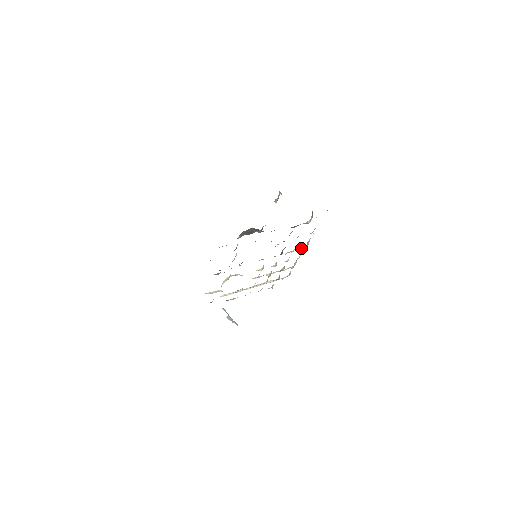
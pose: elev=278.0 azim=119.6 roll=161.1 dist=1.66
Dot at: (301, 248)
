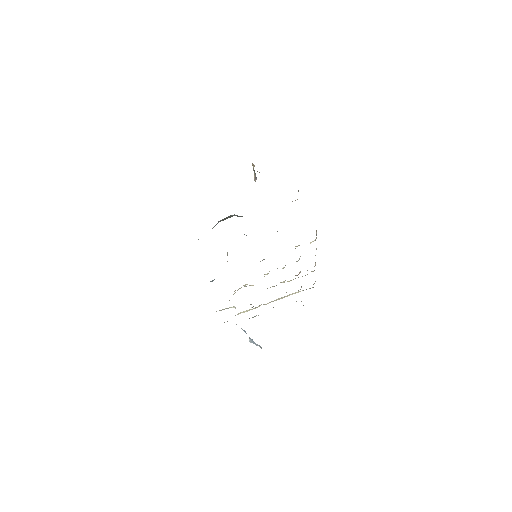
Dot at: occluded
